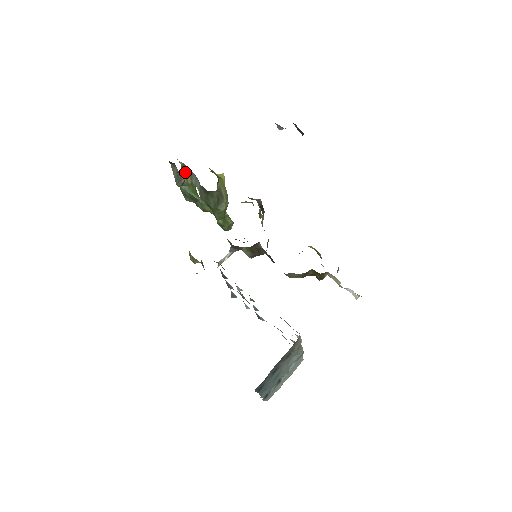
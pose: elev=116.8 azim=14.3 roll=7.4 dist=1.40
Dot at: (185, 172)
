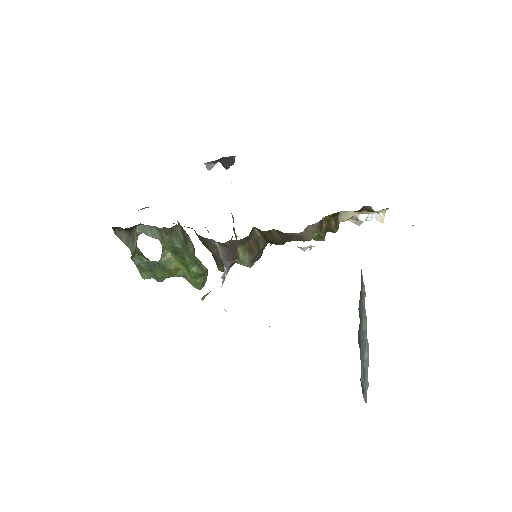
Dot at: (135, 232)
